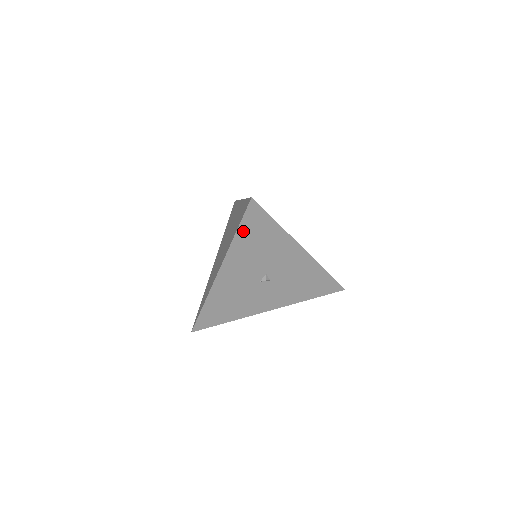
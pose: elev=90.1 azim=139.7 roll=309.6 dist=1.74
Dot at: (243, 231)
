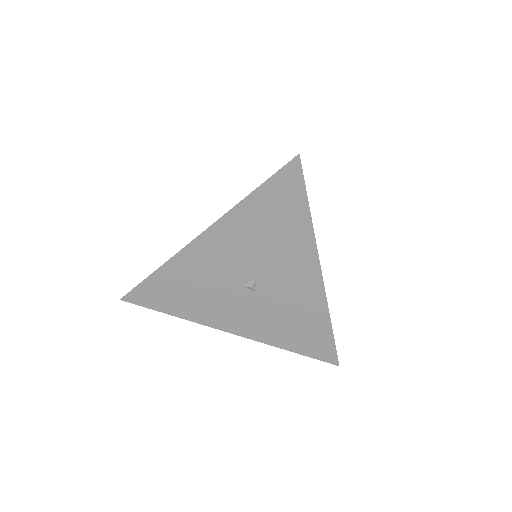
Dot at: (261, 197)
